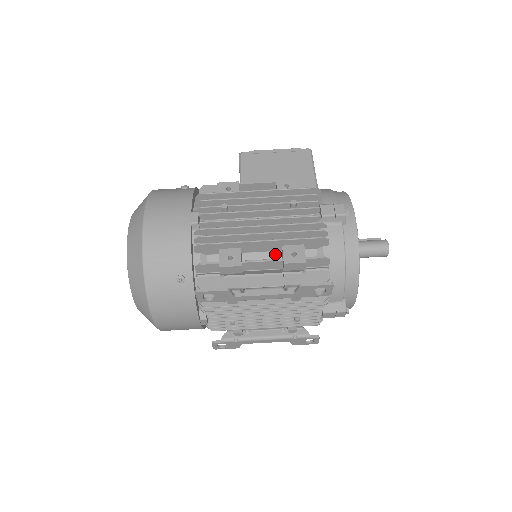
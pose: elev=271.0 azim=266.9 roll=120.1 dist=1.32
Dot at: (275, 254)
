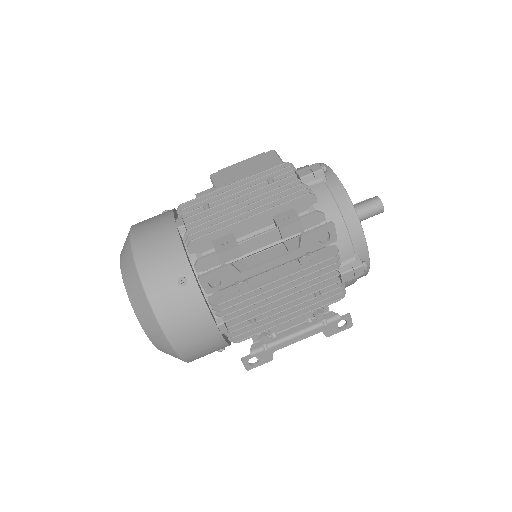
Dot at: occluded
